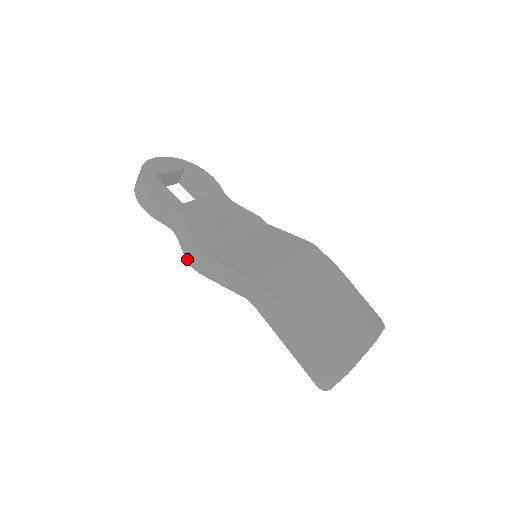
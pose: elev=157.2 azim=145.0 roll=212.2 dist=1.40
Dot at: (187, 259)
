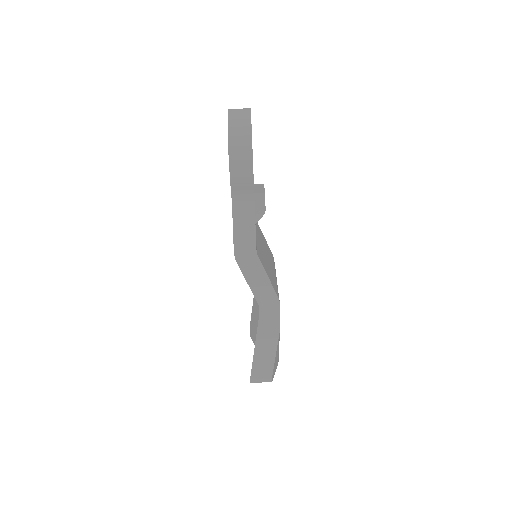
Dot at: (236, 243)
